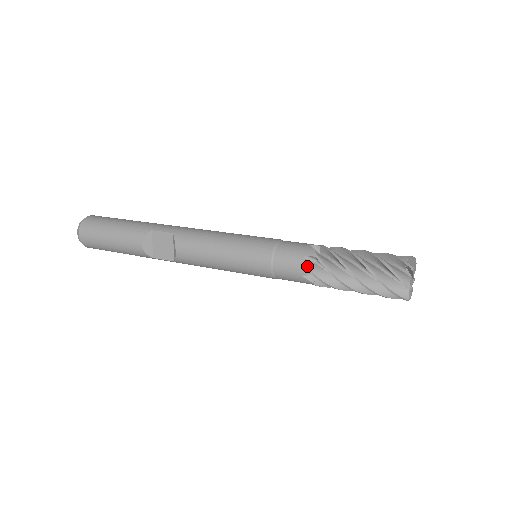
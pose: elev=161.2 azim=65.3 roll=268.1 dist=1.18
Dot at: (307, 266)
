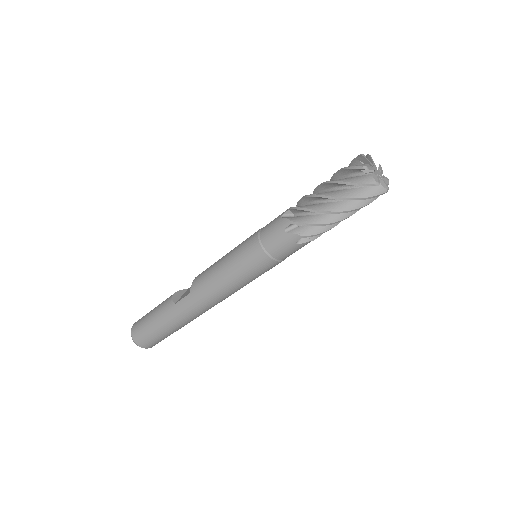
Dot at: occluded
